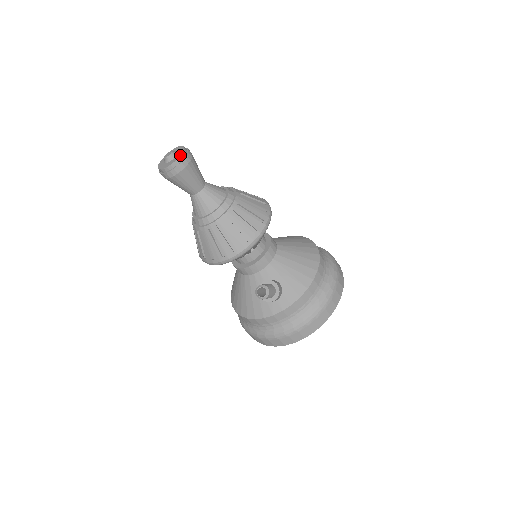
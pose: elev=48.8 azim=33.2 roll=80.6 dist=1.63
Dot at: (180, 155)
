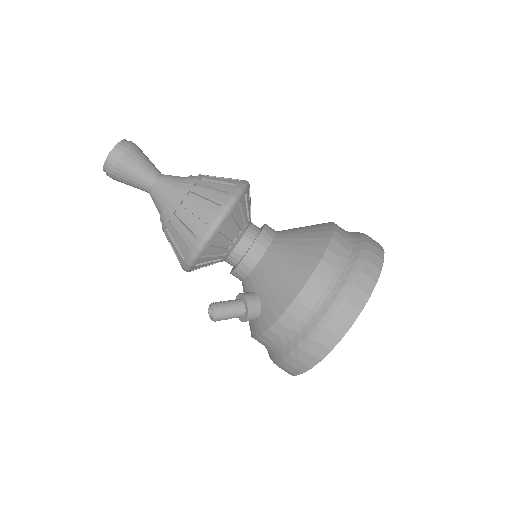
Dot at: (108, 154)
